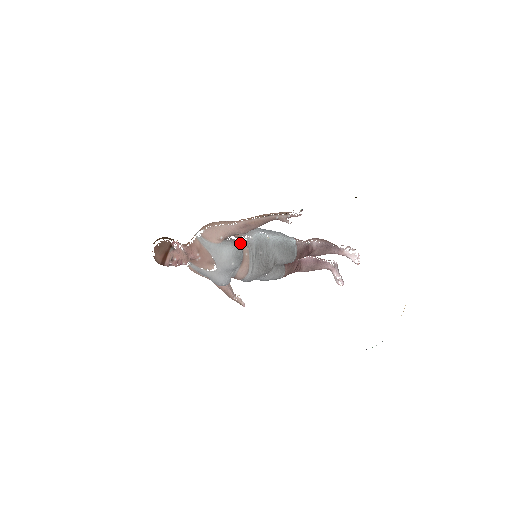
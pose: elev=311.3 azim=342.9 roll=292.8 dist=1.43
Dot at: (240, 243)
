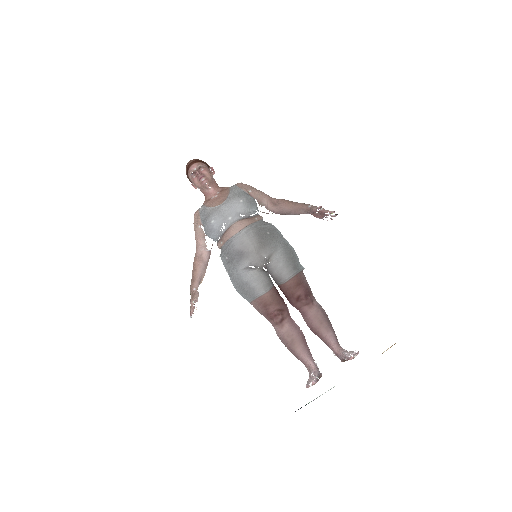
Dot at: (258, 214)
